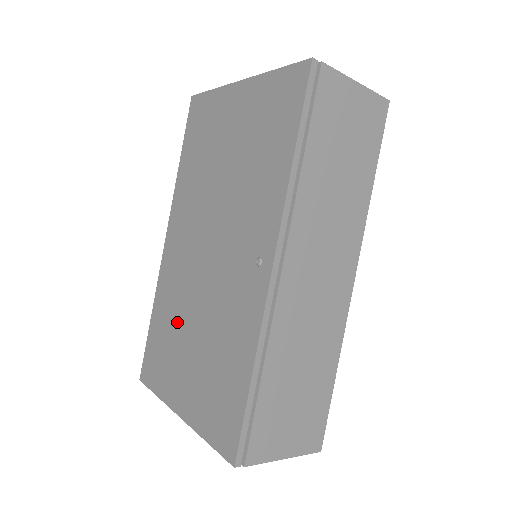
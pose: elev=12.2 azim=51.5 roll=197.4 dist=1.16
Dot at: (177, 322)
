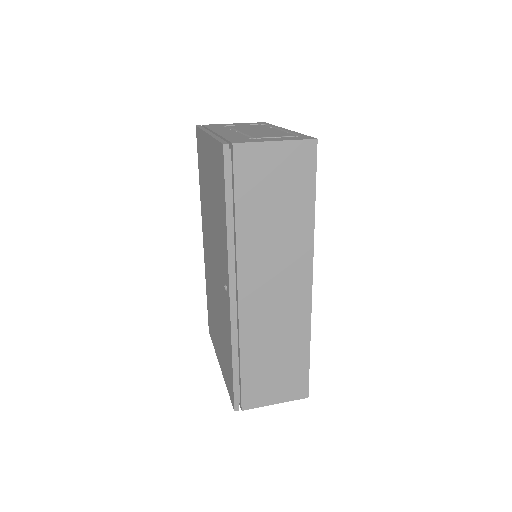
Dot at: (212, 304)
